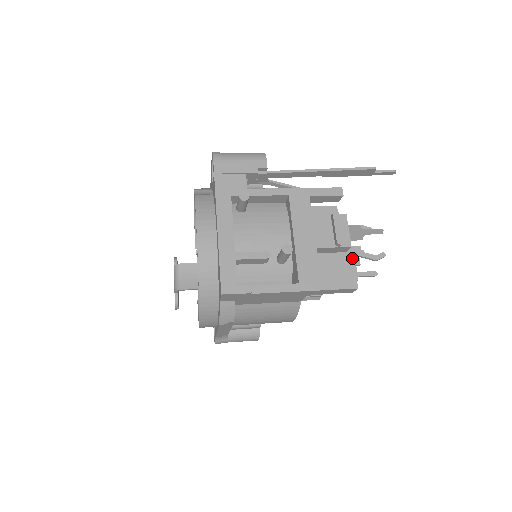
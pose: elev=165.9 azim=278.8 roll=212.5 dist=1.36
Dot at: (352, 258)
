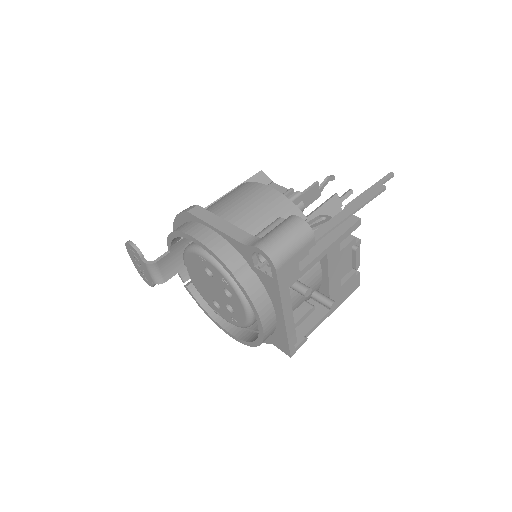
Dot at: occluded
